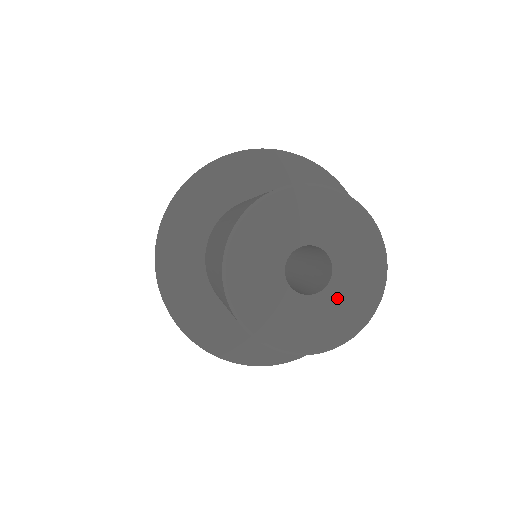
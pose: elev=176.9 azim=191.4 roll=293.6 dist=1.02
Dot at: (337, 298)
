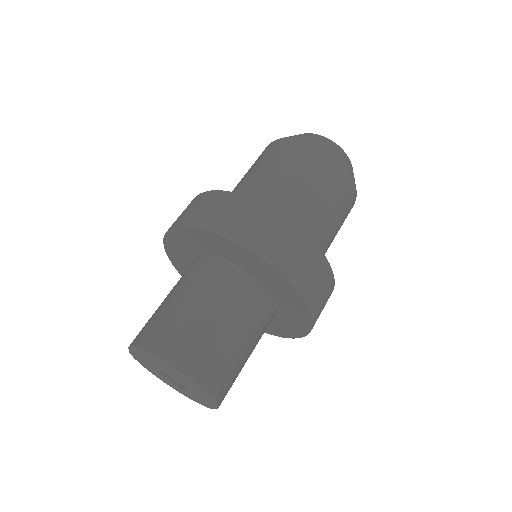
Dot at: (183, 390)
